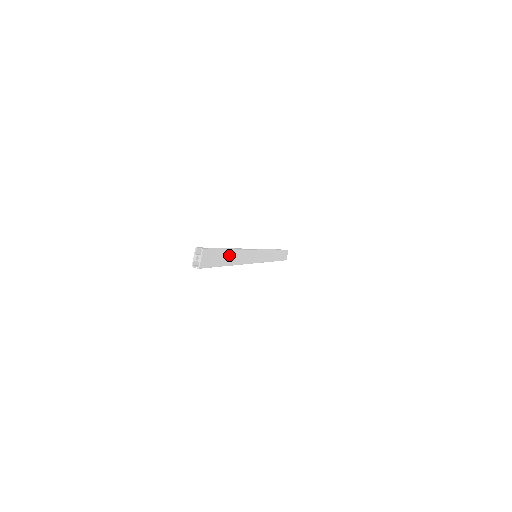
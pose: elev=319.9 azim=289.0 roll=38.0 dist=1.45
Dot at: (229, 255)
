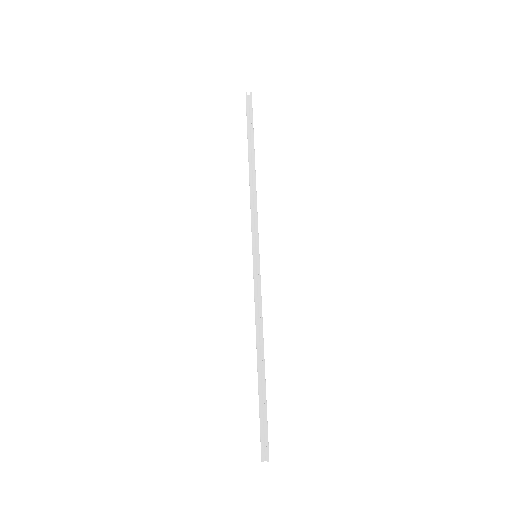
Dot at: occluded
